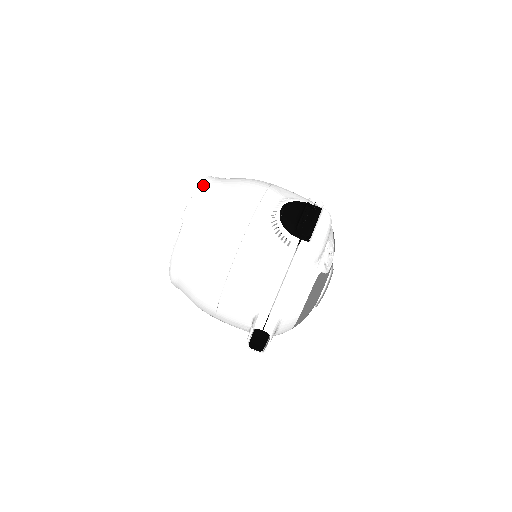
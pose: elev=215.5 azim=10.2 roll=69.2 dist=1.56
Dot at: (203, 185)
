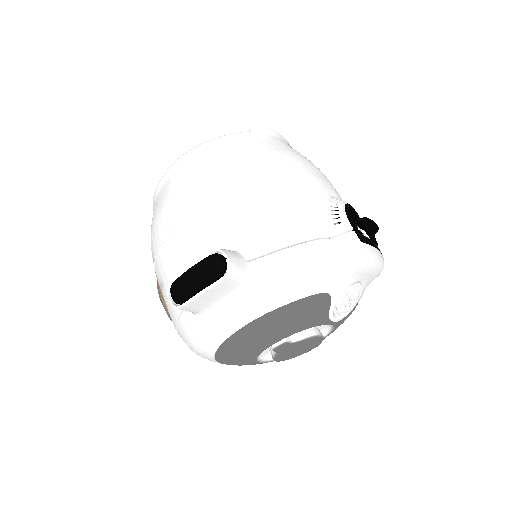
Dot at: occluded
